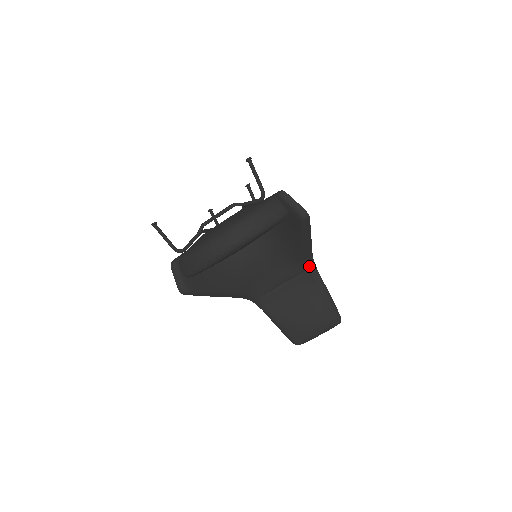
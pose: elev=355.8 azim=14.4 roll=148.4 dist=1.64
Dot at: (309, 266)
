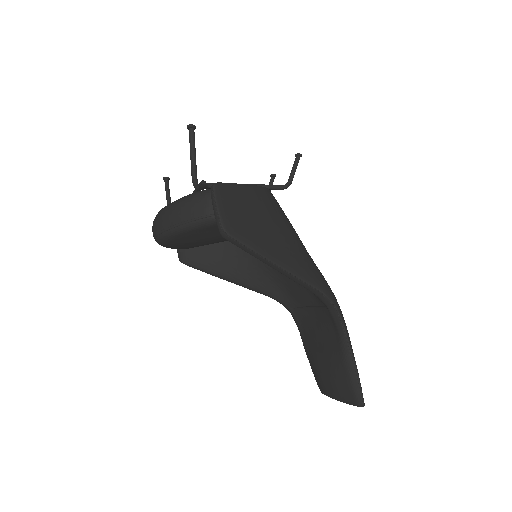
Dot at: (325, 303)
